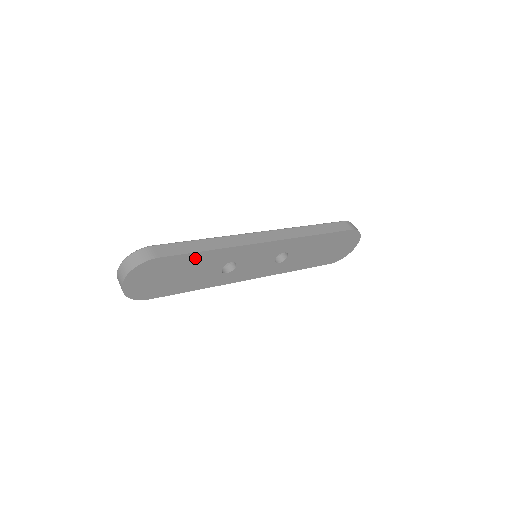
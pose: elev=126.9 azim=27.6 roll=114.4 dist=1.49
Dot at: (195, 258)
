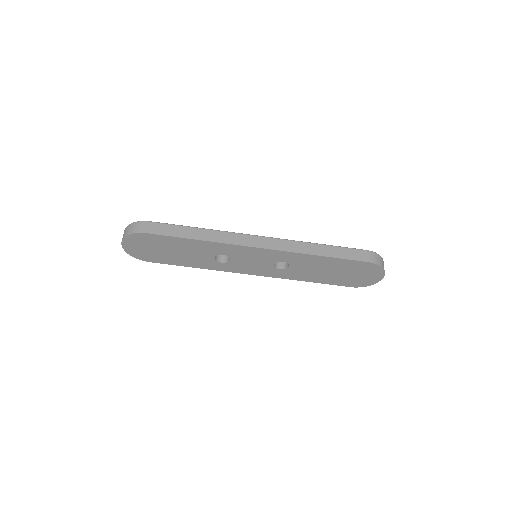
Dot at: (183, 242)
